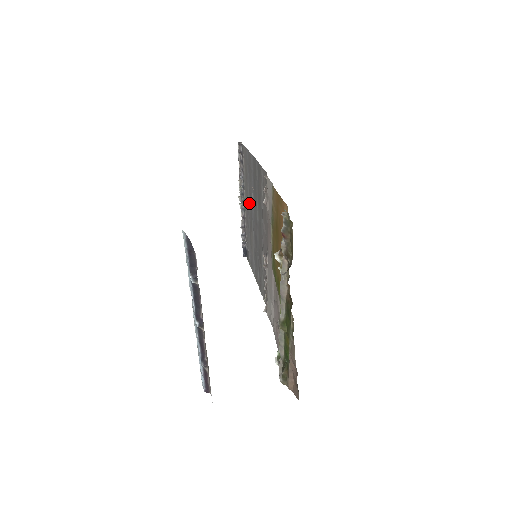
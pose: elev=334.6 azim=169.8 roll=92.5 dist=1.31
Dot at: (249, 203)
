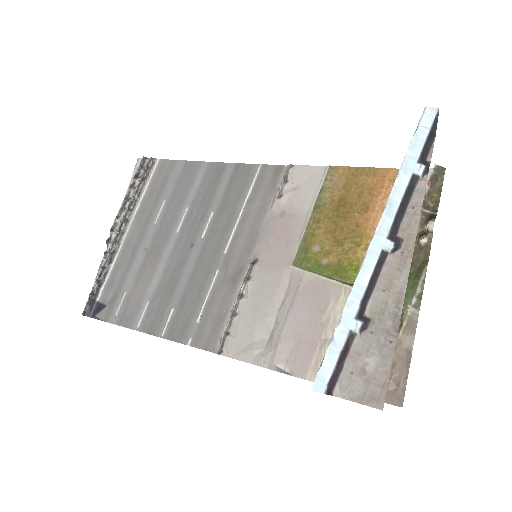
Dot at: (156, 226)
